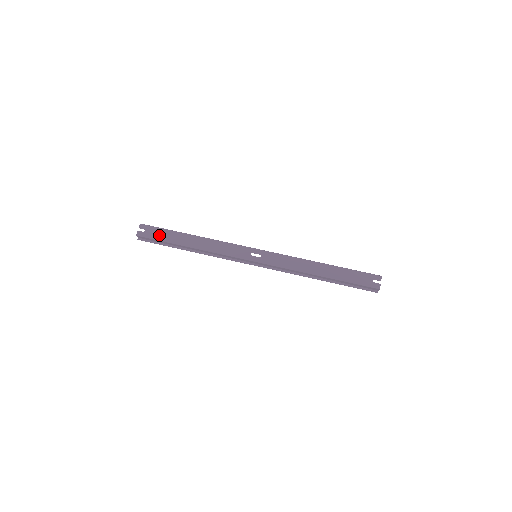
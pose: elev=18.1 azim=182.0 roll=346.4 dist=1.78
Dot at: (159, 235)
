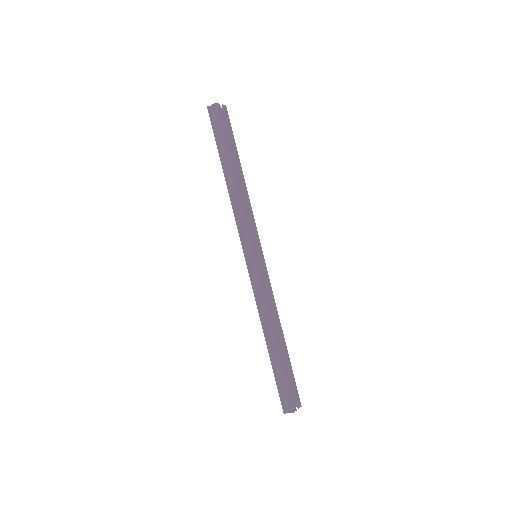
Dot at: (227, 132)
